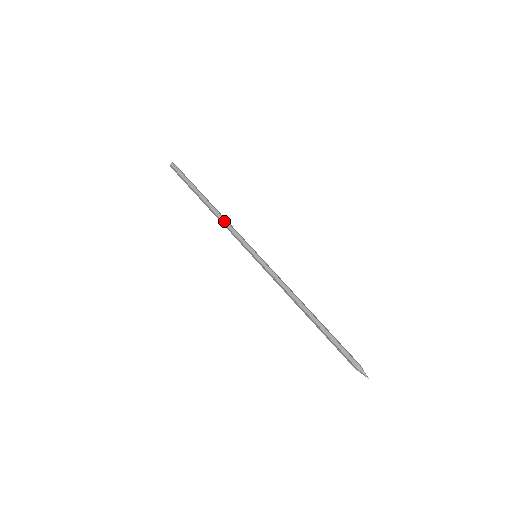
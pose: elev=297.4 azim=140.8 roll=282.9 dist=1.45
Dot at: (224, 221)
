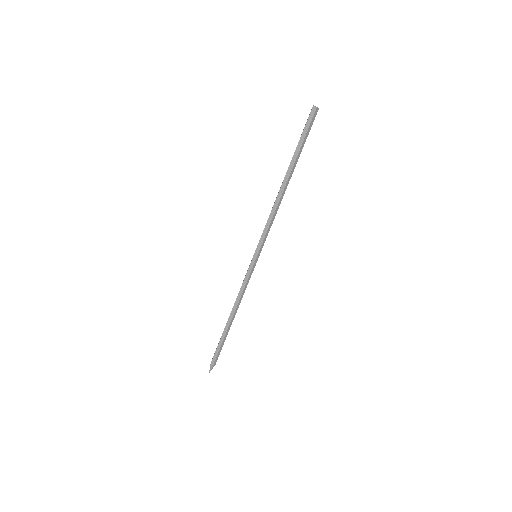
Dot at: occluded
